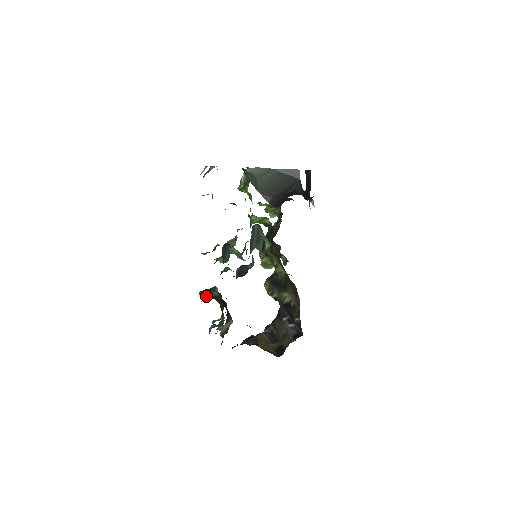
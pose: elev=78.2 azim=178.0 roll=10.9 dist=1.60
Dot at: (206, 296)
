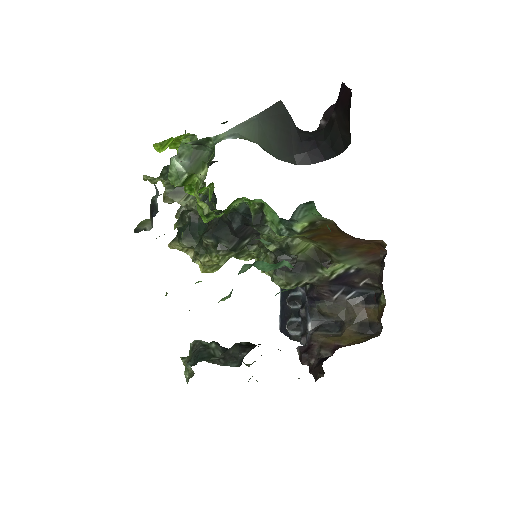
Dot at: (222, 358)
